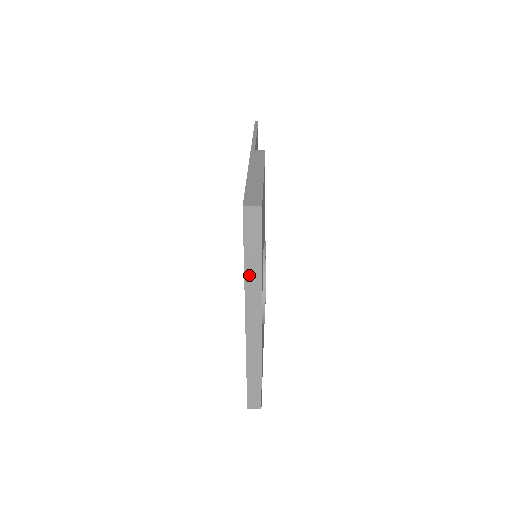
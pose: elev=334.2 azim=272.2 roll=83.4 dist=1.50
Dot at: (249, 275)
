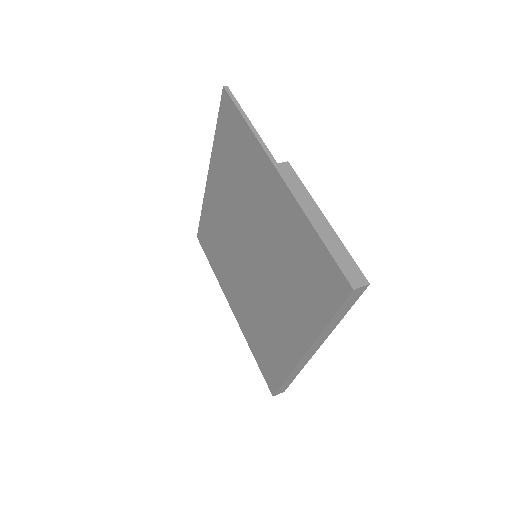
Dot at: (327, 328)
